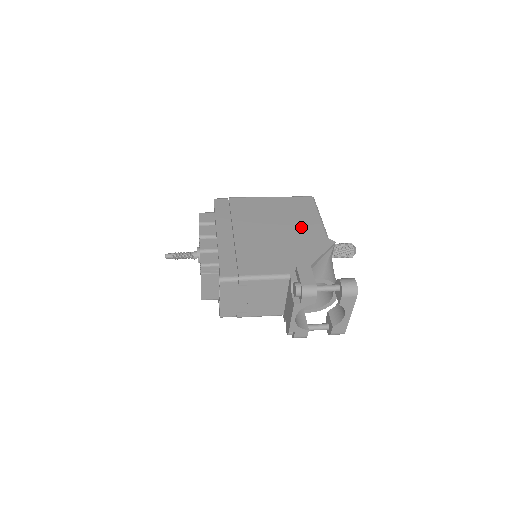
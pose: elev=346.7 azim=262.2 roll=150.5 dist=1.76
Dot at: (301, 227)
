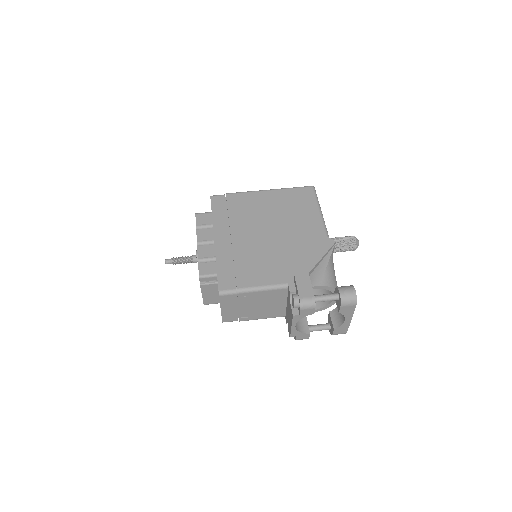
Dot at: (300, 226)
